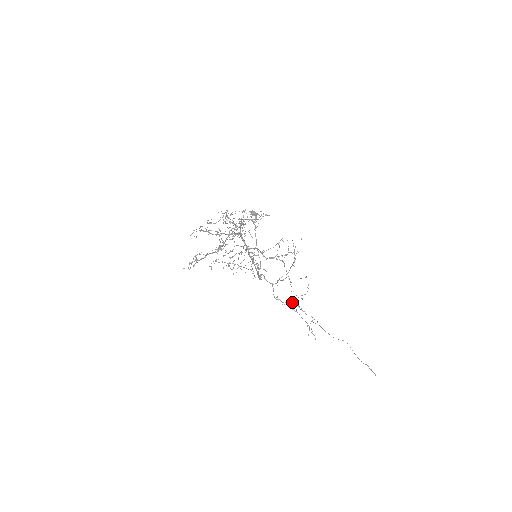
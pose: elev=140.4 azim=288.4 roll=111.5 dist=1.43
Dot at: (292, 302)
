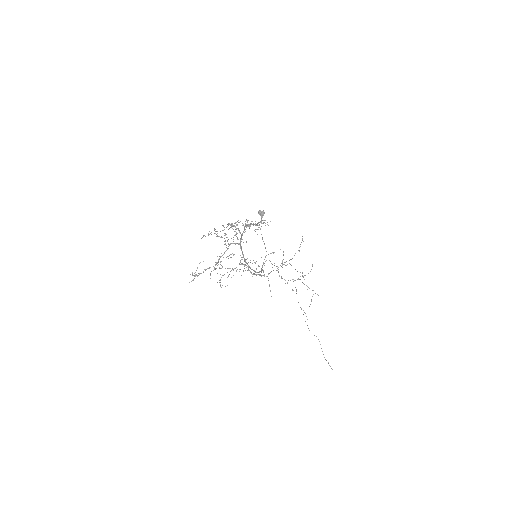
Dot at: occluded
